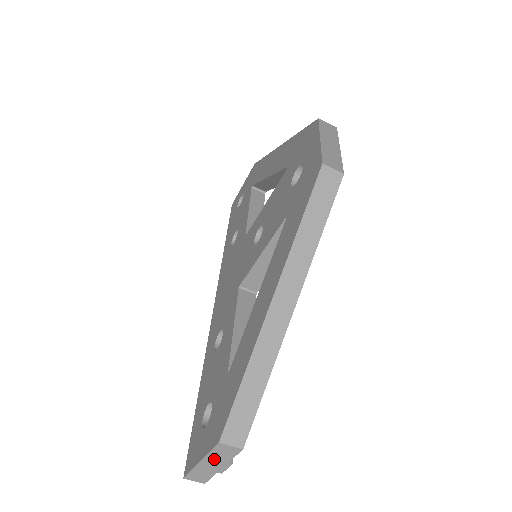
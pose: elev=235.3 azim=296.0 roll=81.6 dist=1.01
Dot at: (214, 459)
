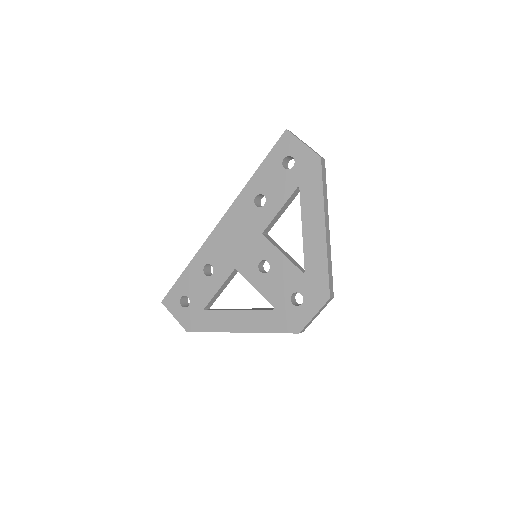
Dot at: occluded
